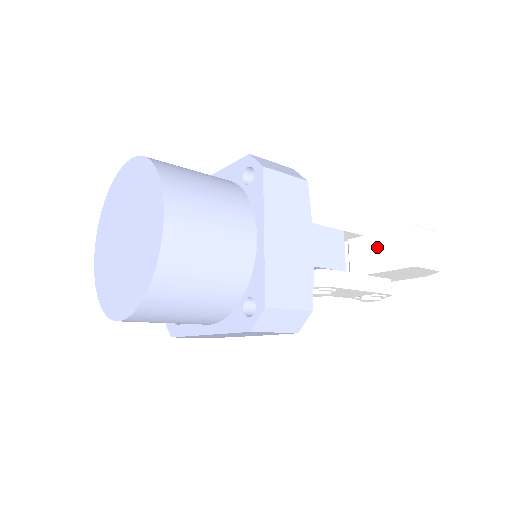
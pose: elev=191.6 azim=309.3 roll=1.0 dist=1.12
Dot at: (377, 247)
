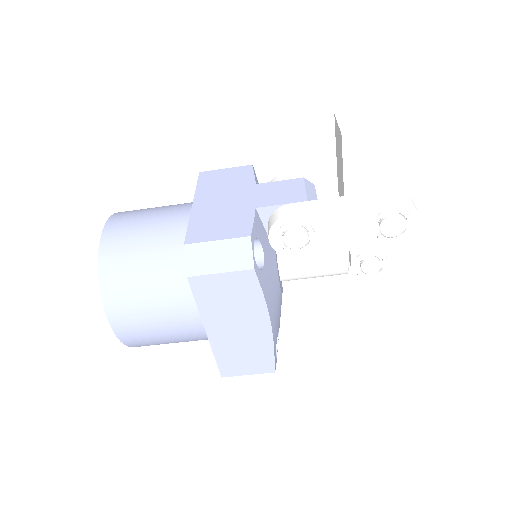
Dot at: (338, 165)
